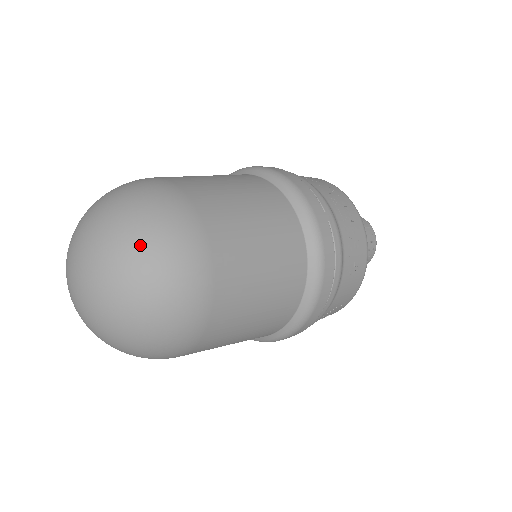
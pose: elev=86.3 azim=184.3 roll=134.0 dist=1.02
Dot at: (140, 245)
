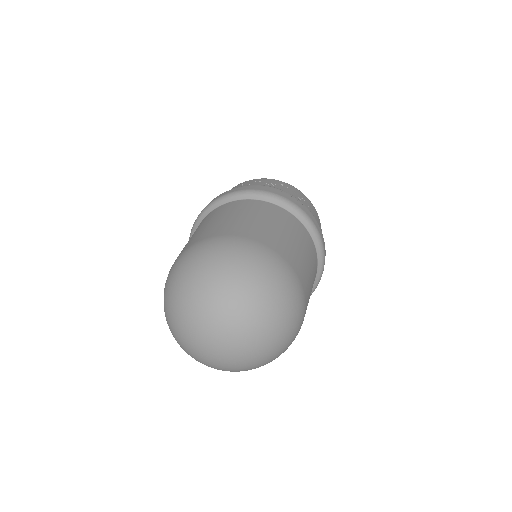
Dot at: (232, 274)
